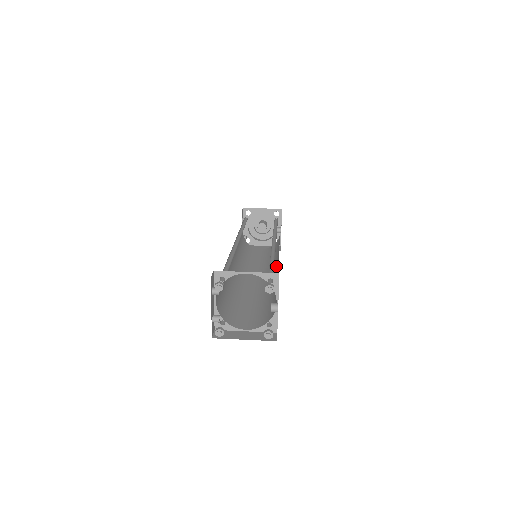
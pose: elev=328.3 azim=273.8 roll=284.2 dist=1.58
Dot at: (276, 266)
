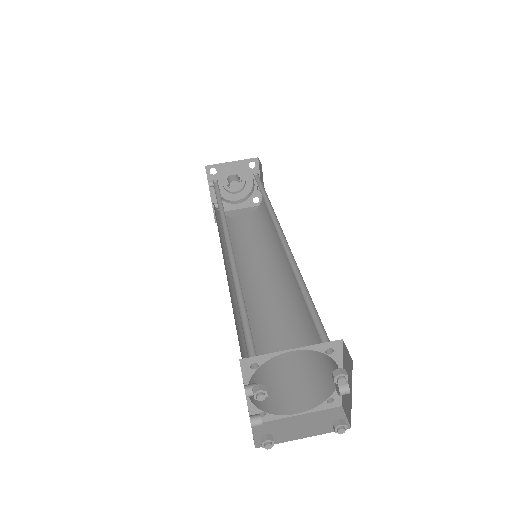
Dot at: (286, 263)
